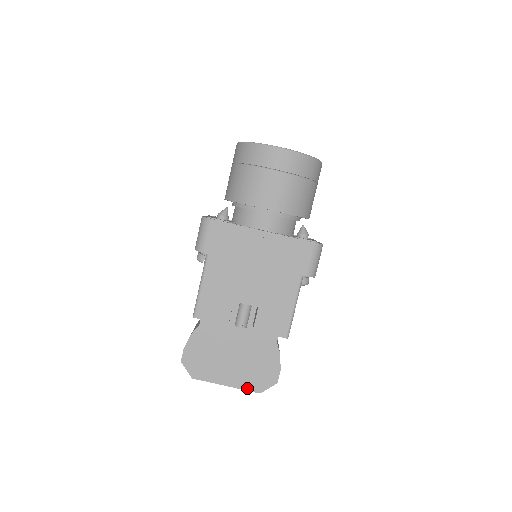
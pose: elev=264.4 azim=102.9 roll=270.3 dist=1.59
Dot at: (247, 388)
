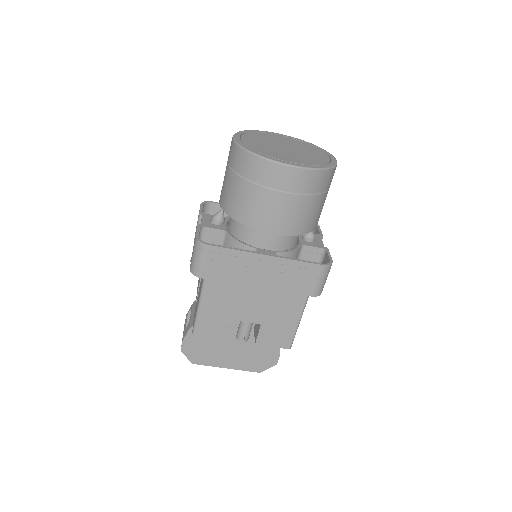
Dot at: (247, 369)
